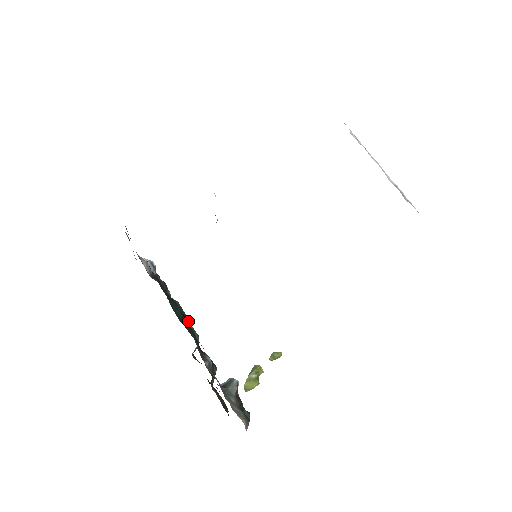
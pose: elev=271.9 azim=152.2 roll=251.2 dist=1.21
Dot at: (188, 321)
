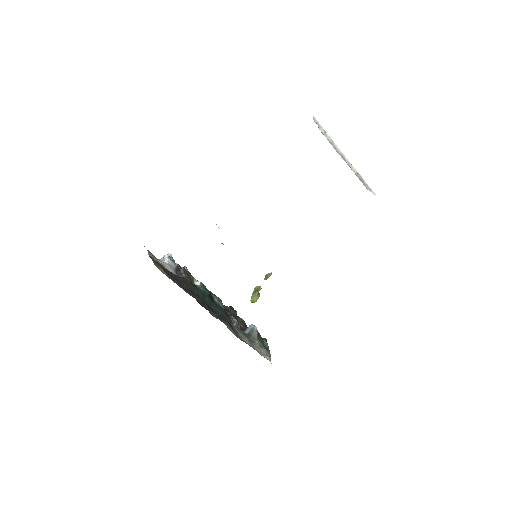
Dot at: (212, 295)
